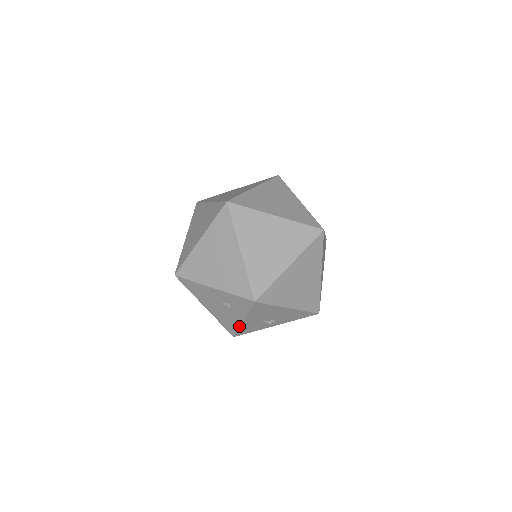
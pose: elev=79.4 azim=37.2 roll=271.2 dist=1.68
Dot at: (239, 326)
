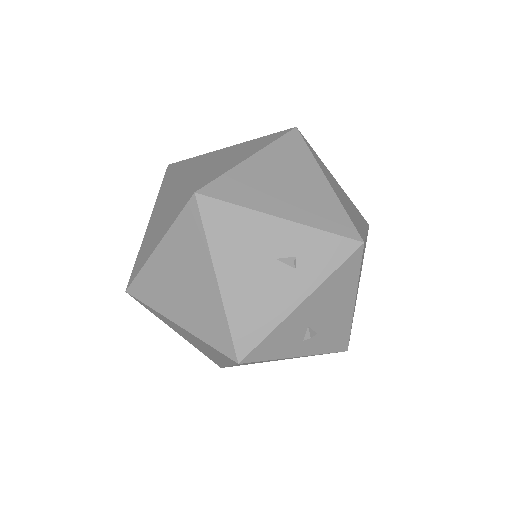
Dot at: (280, 321)
